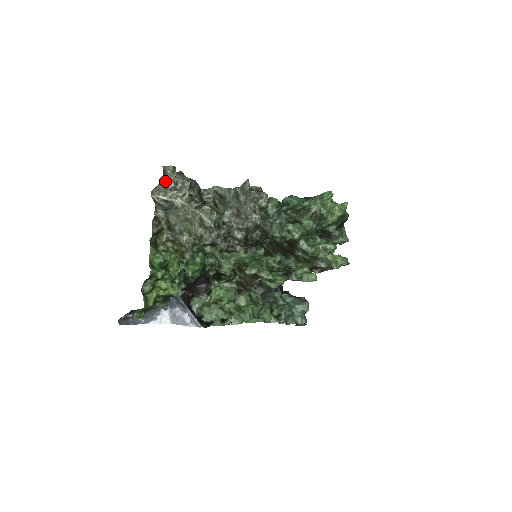
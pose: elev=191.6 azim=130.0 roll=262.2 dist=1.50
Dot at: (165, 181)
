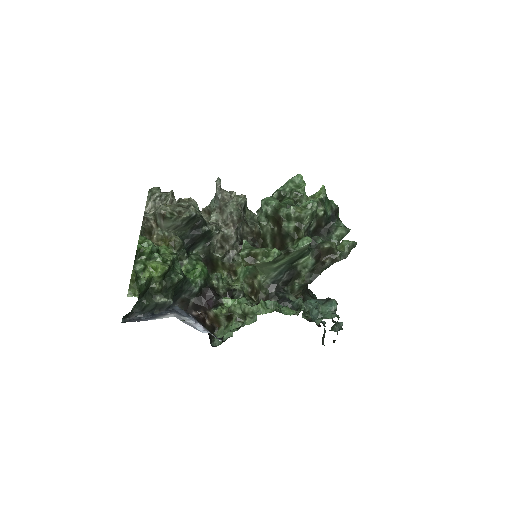
Dot at: (153, 198)
